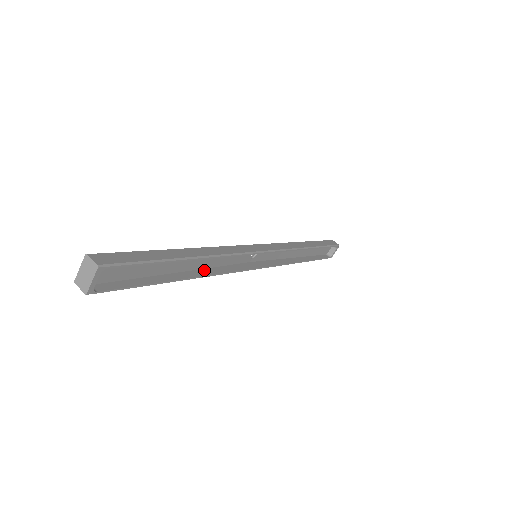
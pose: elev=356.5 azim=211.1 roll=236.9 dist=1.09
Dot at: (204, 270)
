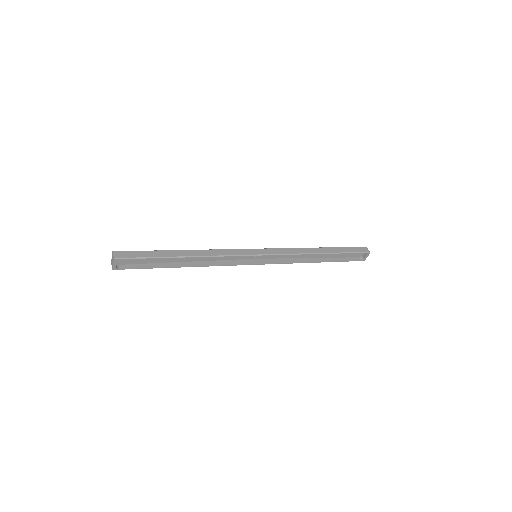
Dot at: (204, 262)
